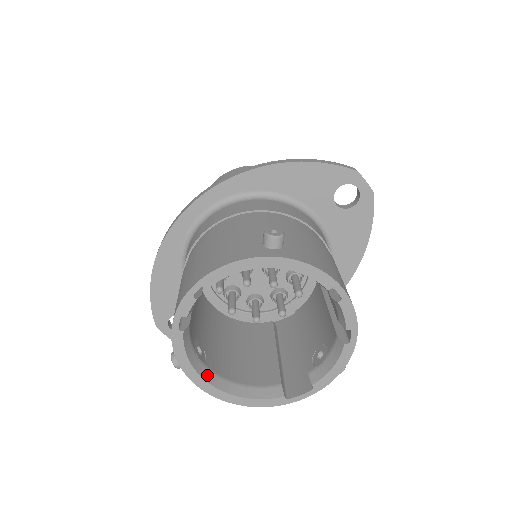
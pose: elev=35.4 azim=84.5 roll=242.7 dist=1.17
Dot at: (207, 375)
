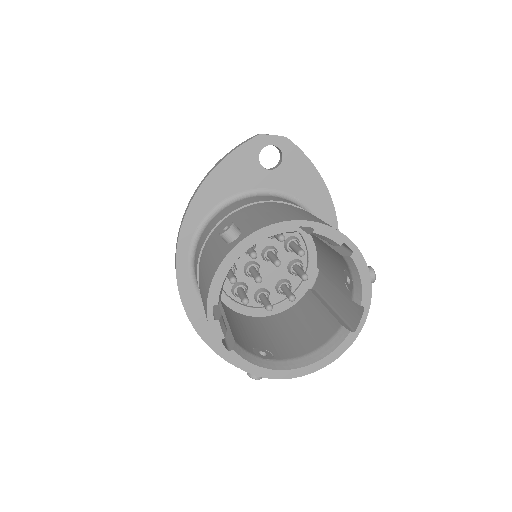
Dot at: (282, 365)
